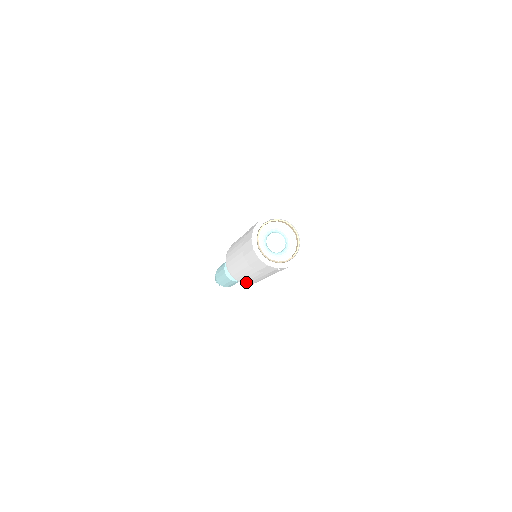
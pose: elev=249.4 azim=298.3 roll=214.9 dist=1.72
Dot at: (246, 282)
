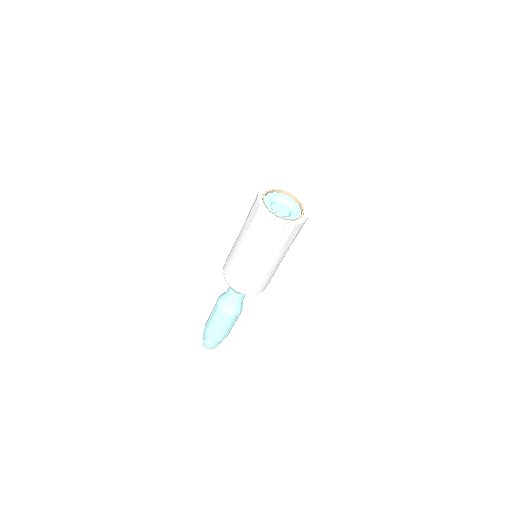
Dot at: (245, 287)
